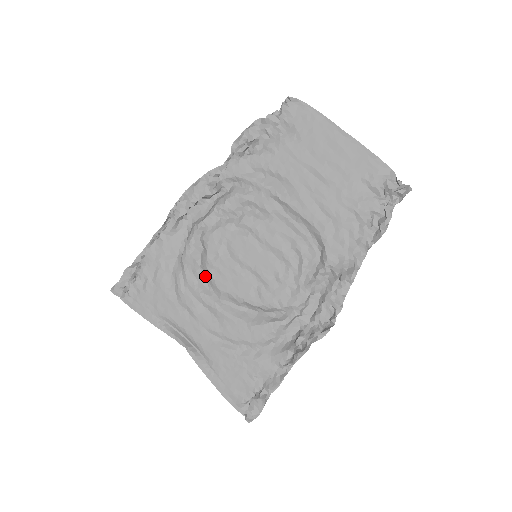
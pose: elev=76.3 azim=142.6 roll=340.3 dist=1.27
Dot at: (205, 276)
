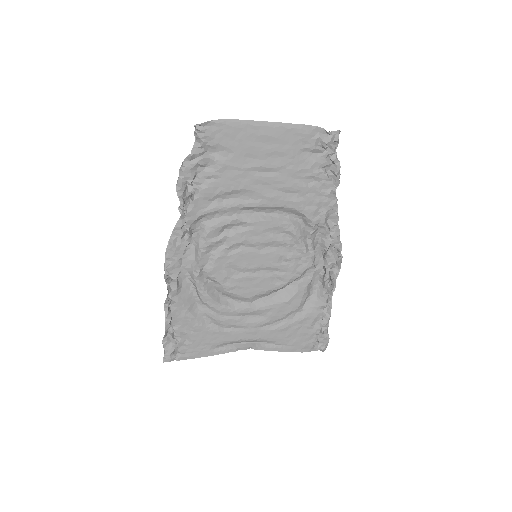
Dot at: (228, 297)
